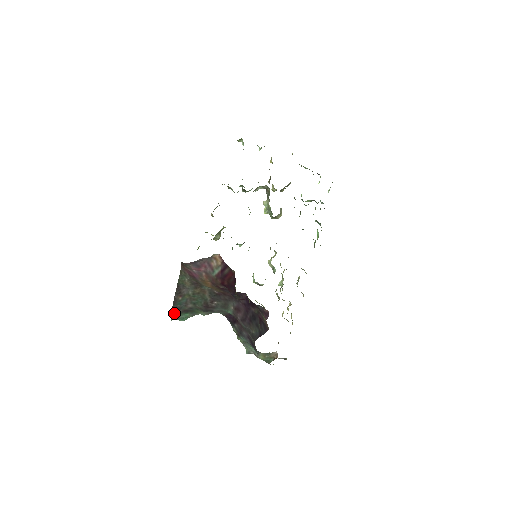
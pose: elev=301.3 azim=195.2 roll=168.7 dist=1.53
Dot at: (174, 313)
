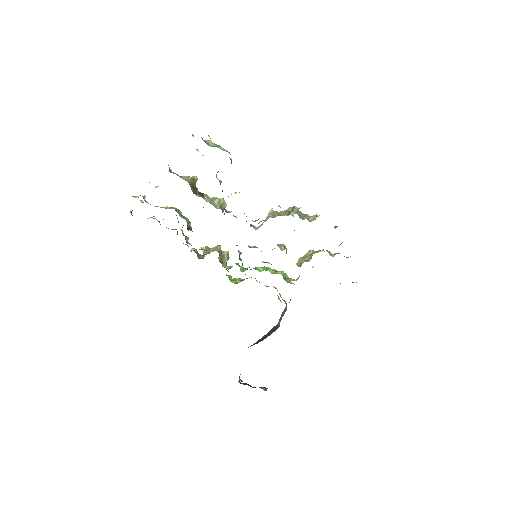
Dot at: (276, 328)
